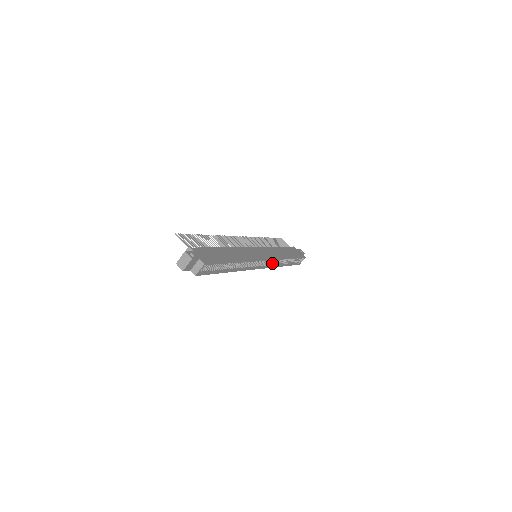
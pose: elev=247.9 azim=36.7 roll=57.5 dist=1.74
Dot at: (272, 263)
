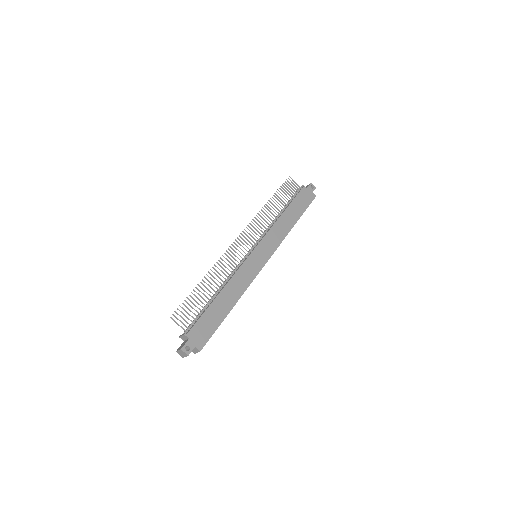
Dot at: occluded
